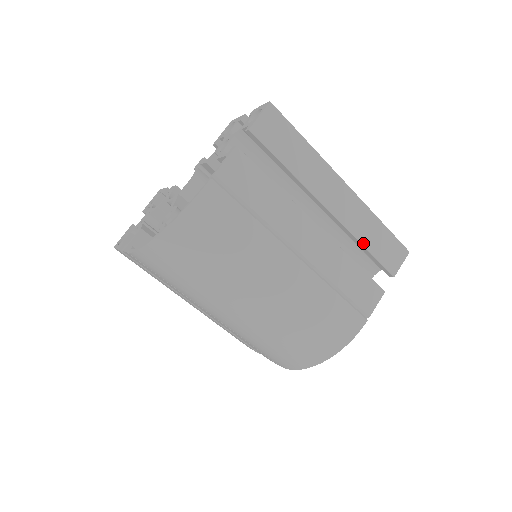
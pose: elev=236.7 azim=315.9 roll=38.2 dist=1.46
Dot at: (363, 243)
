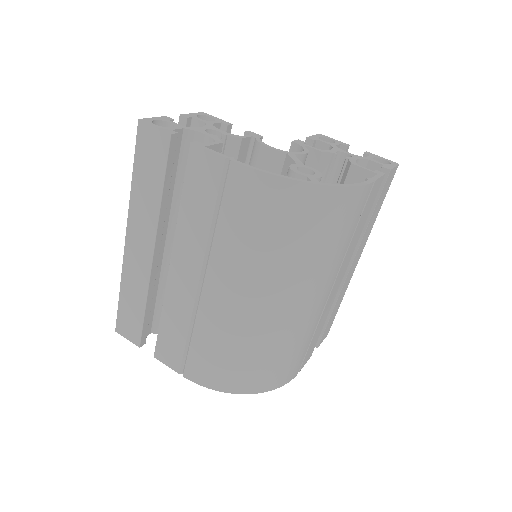
Dot at: (334, 309)
